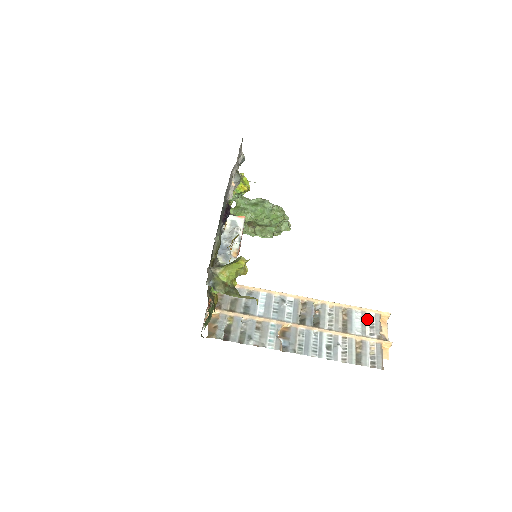
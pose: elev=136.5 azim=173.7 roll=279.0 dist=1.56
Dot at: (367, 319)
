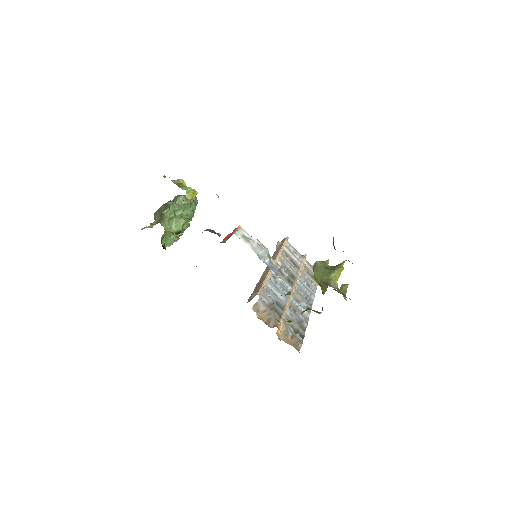
Dot at: (290, 250)
